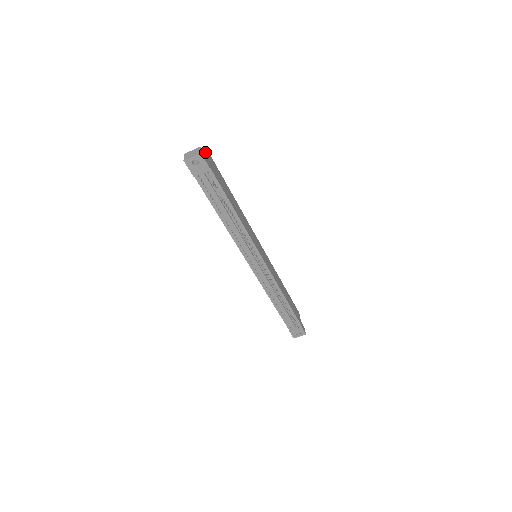
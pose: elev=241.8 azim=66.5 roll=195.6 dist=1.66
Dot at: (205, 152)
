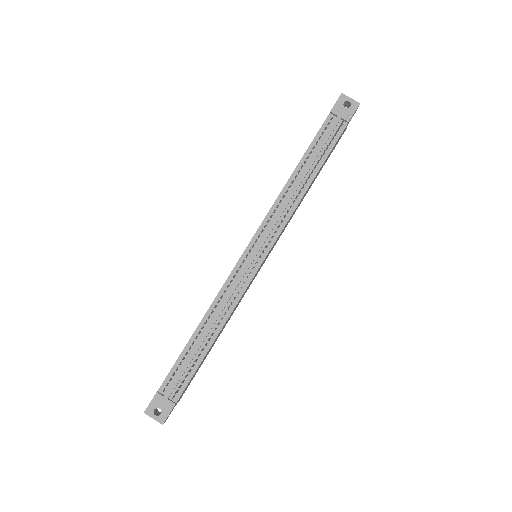
Dot at: occluded
